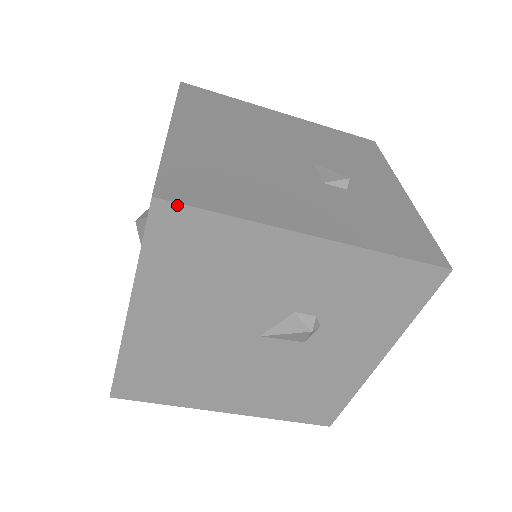
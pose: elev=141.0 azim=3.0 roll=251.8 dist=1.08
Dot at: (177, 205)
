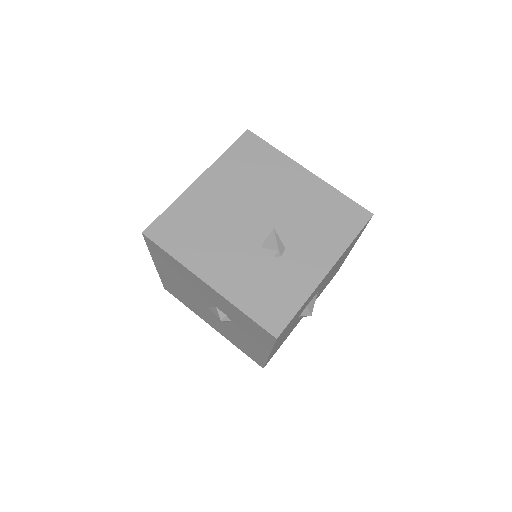
Dot at: (151, 241)
